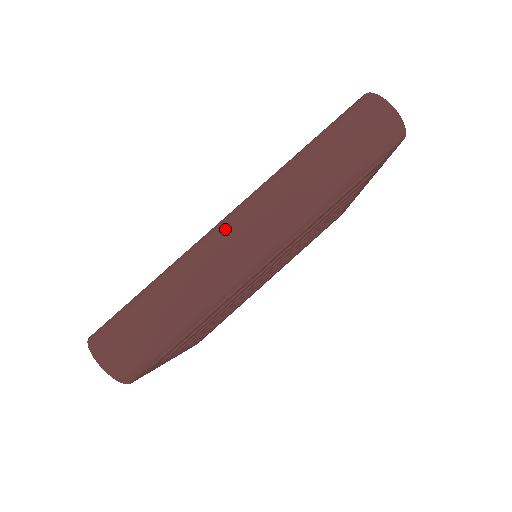
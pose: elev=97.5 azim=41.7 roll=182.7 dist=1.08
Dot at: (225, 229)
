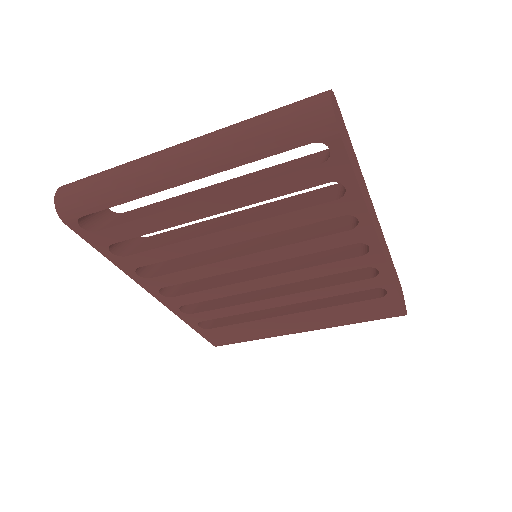
Dot at: (170, 147)
